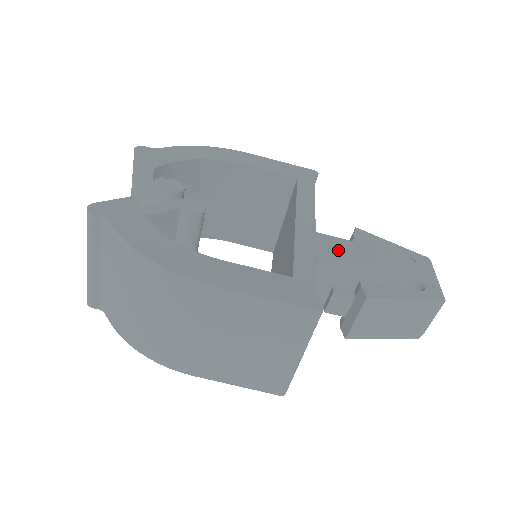
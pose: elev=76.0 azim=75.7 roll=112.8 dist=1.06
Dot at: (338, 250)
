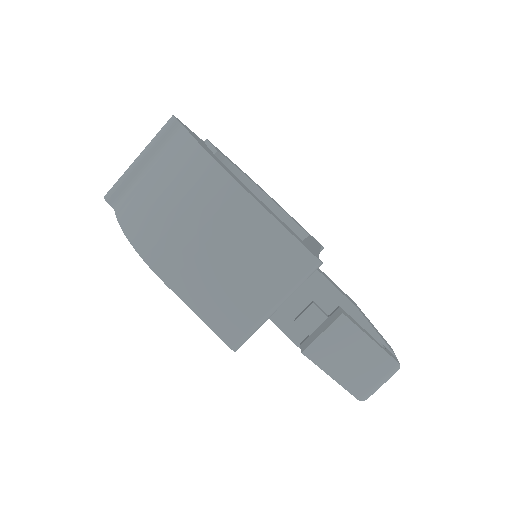
Dot at: (328, 279)
